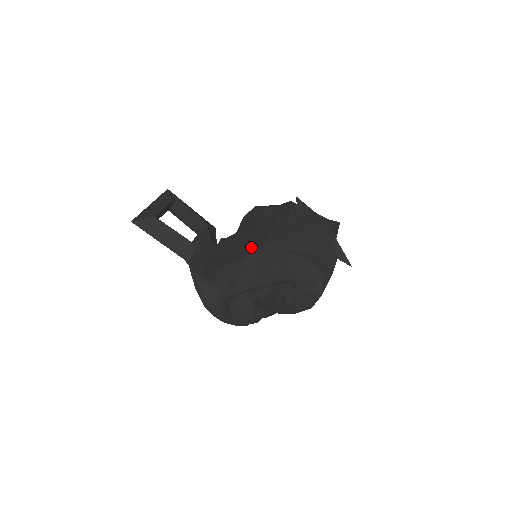
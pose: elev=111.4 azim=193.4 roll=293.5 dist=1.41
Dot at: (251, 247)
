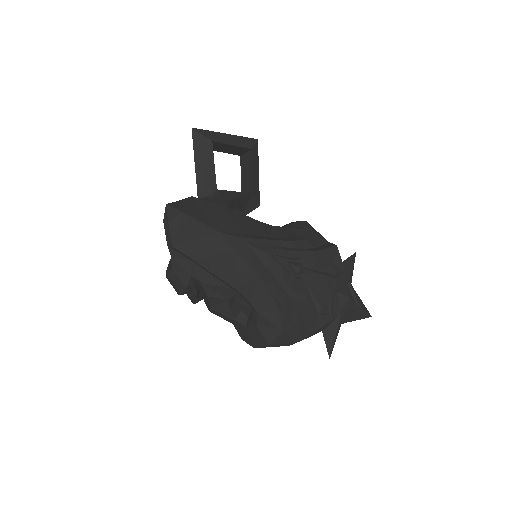
Dot at: (237, 232)
